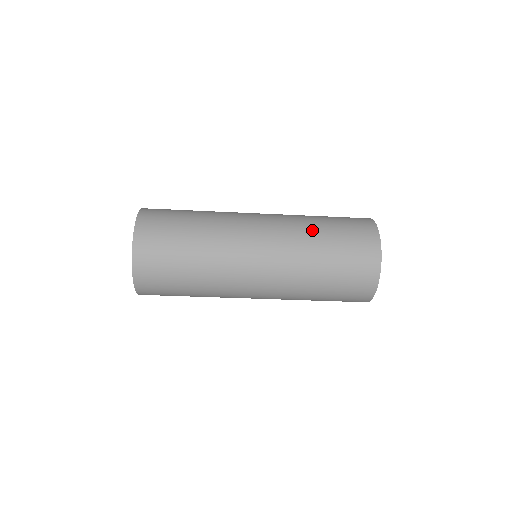
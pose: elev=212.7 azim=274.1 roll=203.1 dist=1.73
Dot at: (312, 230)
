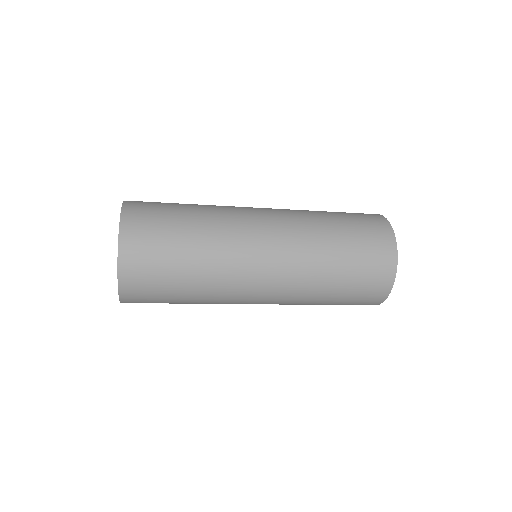
Dot at: (325, 241)
